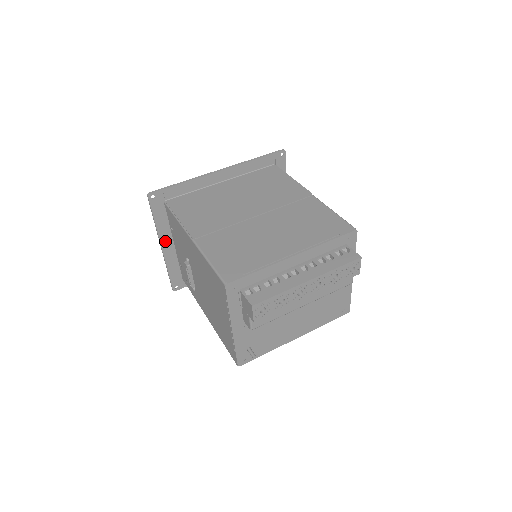
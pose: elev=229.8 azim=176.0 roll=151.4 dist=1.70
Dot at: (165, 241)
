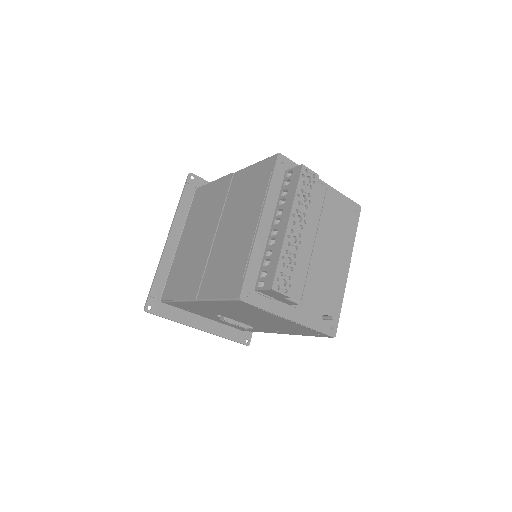
Dot at: (197, 323)
